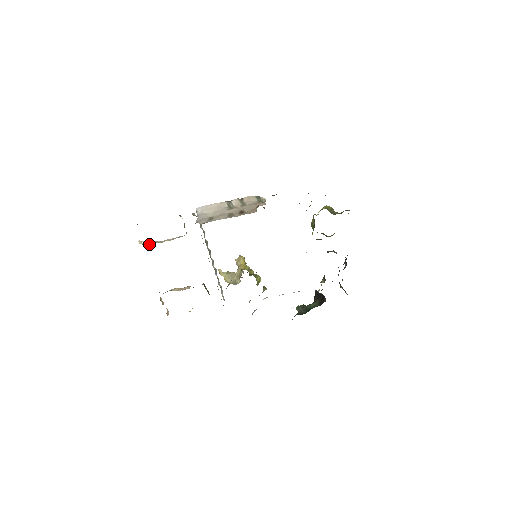
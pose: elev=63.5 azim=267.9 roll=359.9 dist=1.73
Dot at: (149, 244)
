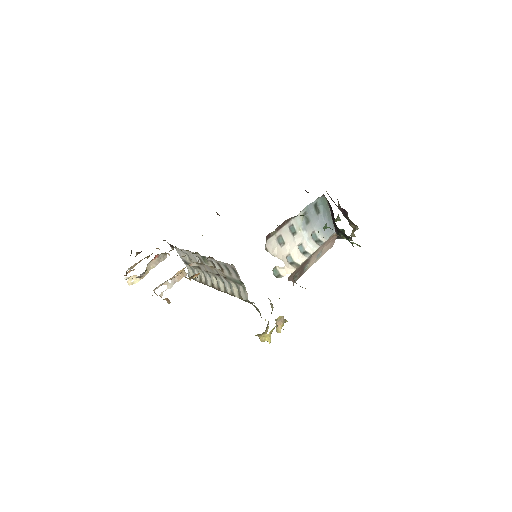
Dot at: occluded
